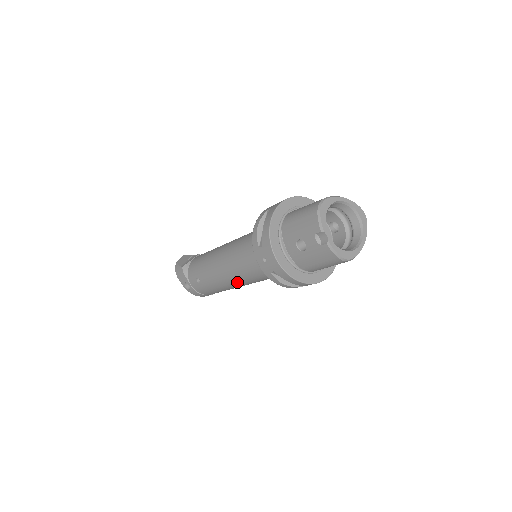
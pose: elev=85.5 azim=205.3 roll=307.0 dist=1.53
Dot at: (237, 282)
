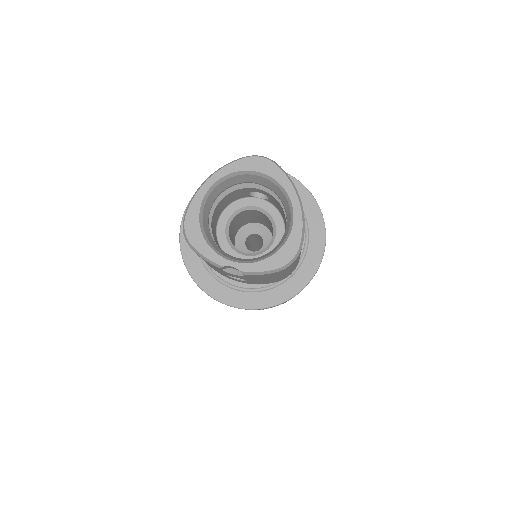
Dot at: occluded
